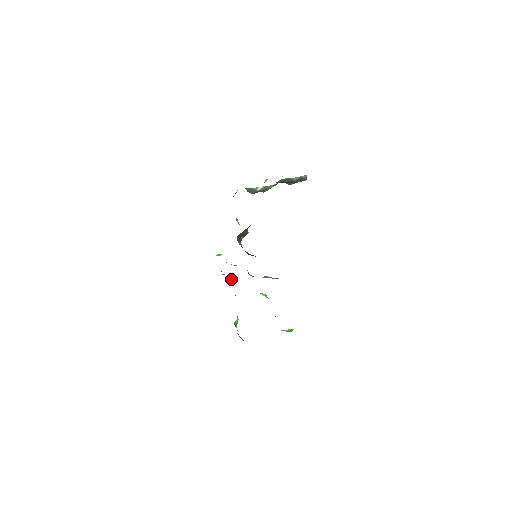
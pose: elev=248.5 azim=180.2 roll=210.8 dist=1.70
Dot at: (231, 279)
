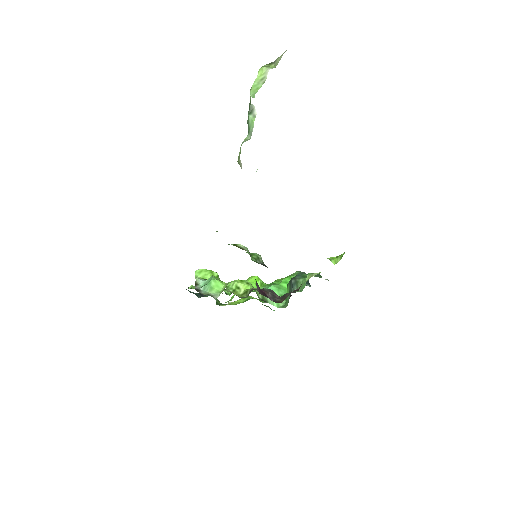
Dot at: (219, 279)
